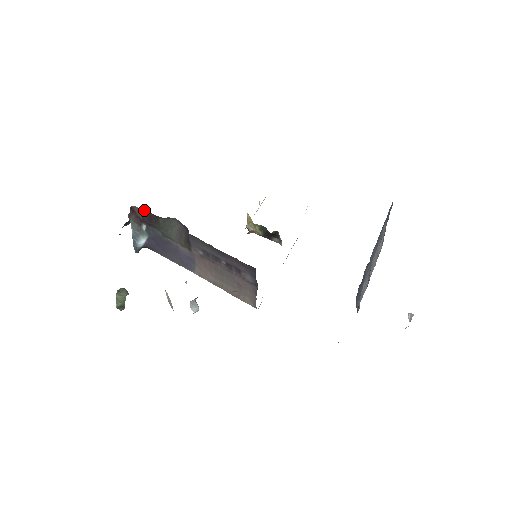
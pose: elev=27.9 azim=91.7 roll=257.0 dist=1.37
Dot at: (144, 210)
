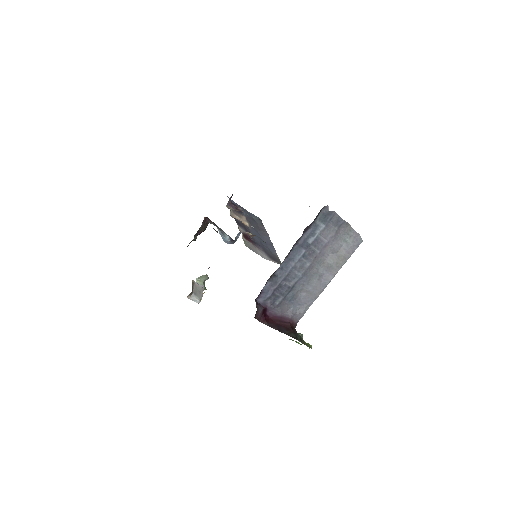
Dot at: occluded
